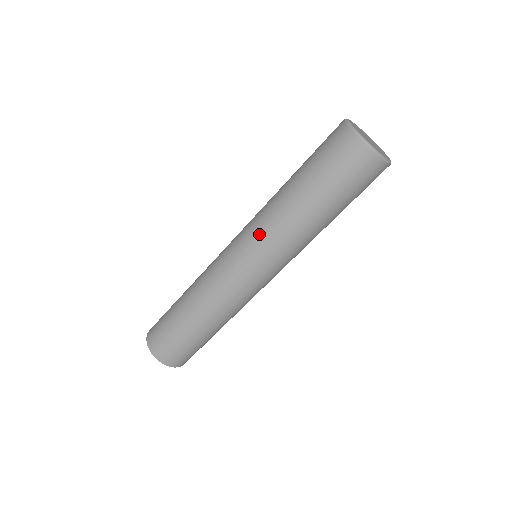
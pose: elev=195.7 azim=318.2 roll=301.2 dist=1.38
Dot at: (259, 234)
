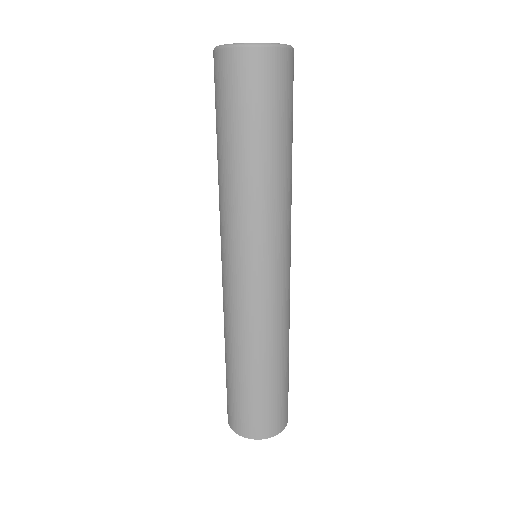
Dot at: (220, 223)
